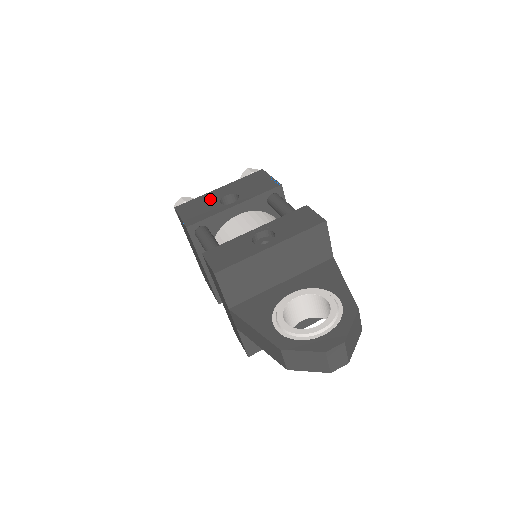
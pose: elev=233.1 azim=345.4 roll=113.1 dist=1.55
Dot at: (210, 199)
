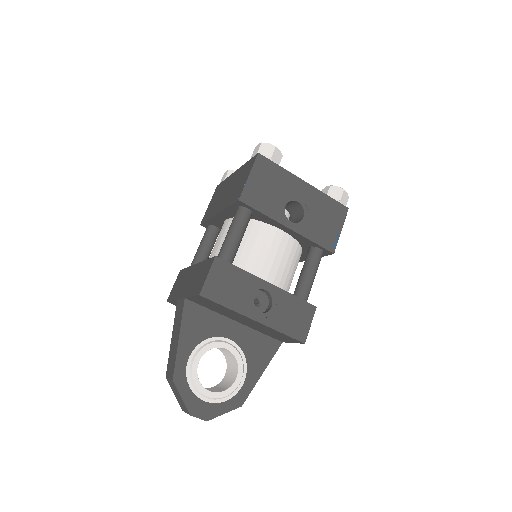
Dot at: (286, 188)
